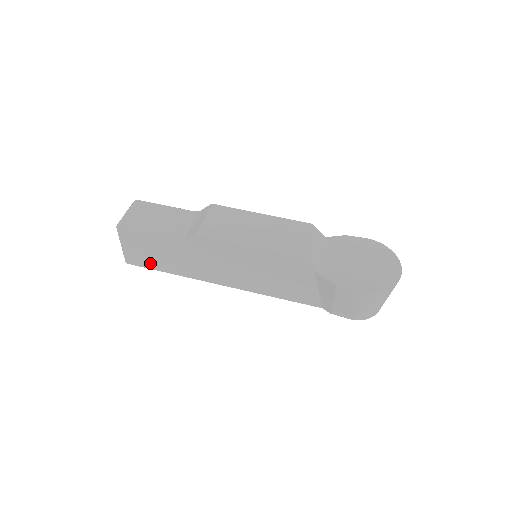
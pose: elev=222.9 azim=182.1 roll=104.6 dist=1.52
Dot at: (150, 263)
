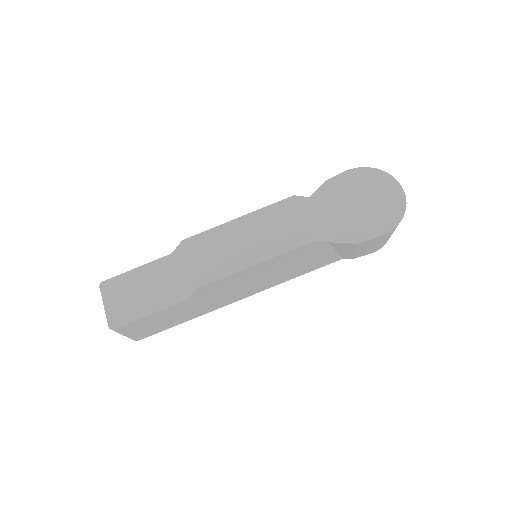
Dot at: (161, 328)
